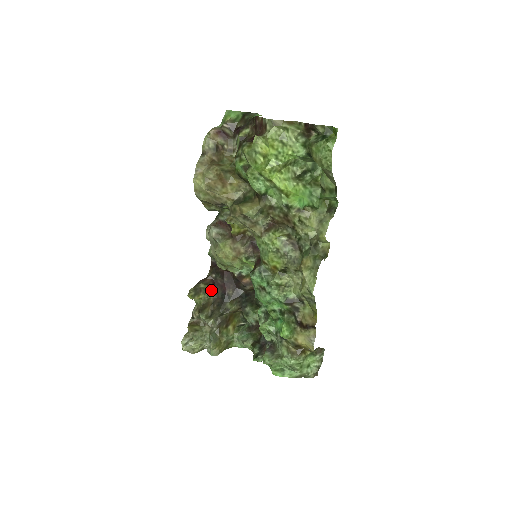
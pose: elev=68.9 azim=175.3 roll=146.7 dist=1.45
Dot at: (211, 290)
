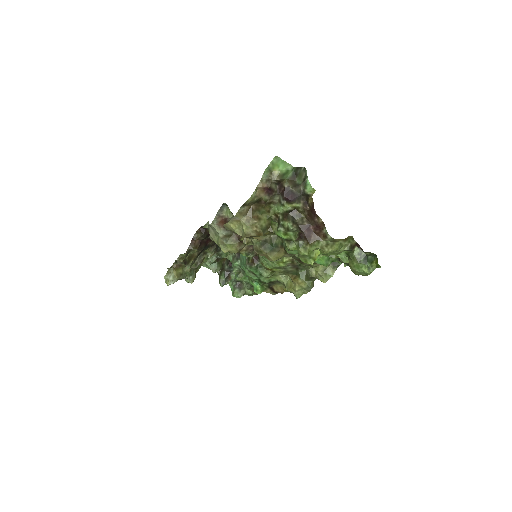
Dot at: (198, 248)
